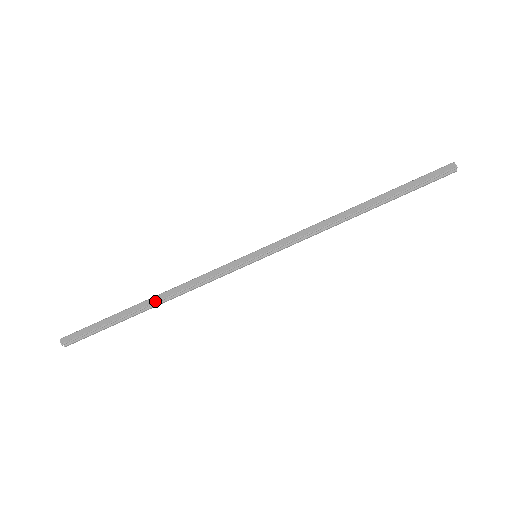
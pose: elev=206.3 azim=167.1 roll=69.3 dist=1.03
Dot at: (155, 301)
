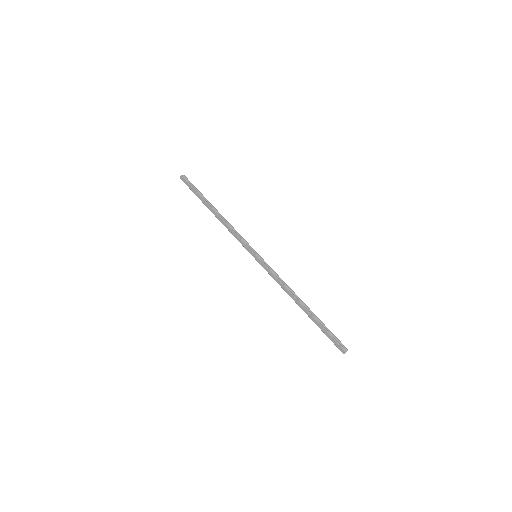
Dot at: occluded
